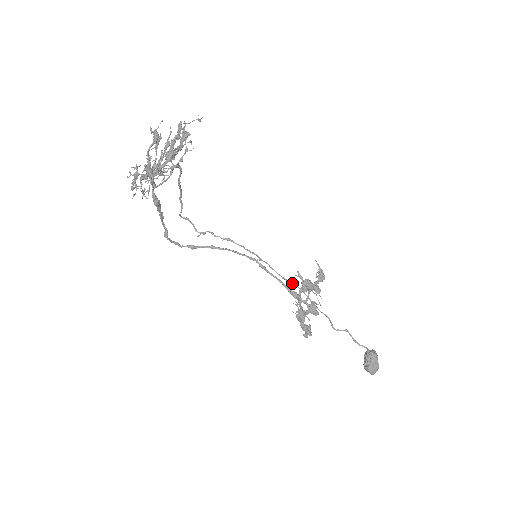
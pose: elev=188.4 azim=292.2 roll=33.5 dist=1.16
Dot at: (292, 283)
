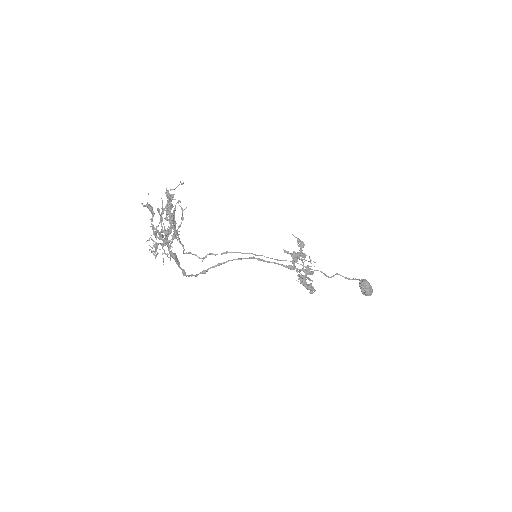
Dot at: (285, 260)
